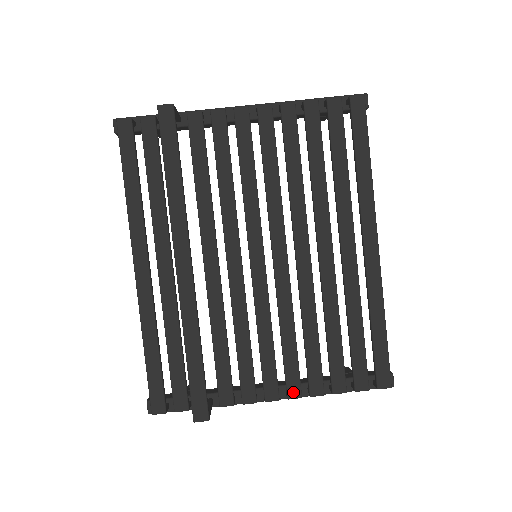
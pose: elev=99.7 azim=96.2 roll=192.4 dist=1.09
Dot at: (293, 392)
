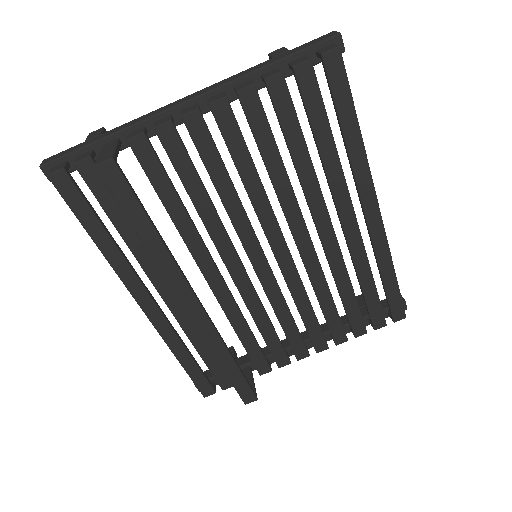
Dot at: (320, 347)
